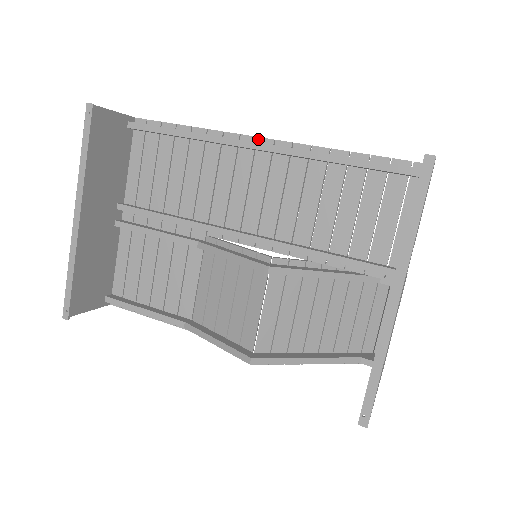
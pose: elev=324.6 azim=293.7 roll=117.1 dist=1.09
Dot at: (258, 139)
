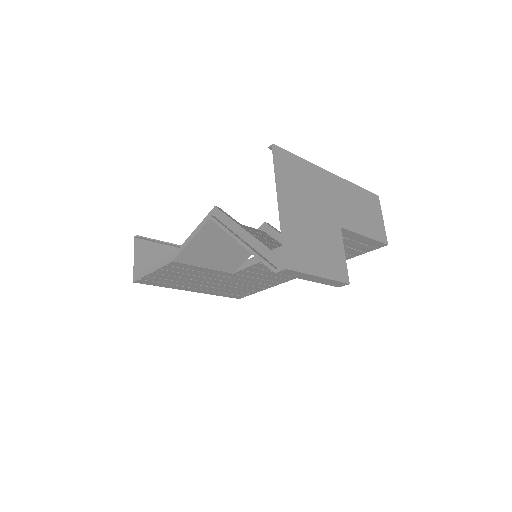
Dot at: occluded
